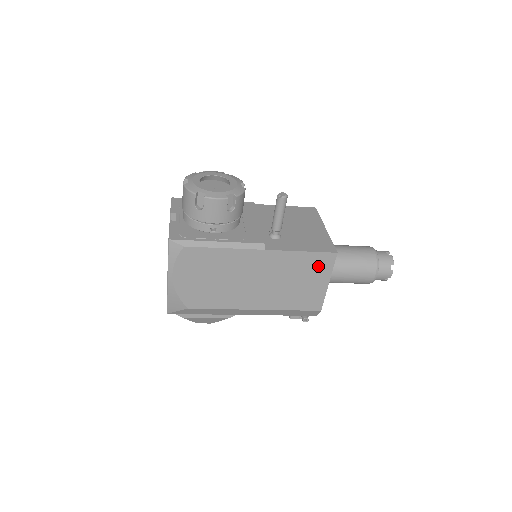
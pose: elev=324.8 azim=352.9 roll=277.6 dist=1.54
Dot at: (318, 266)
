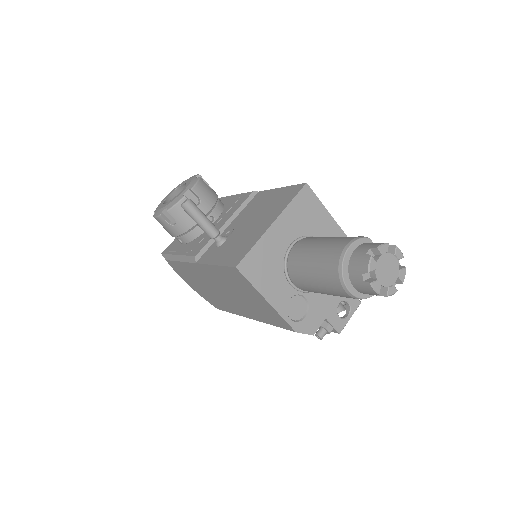
Dot at: (240, 281)
